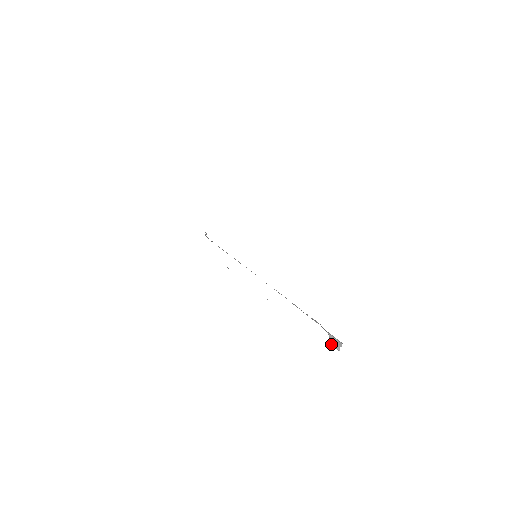
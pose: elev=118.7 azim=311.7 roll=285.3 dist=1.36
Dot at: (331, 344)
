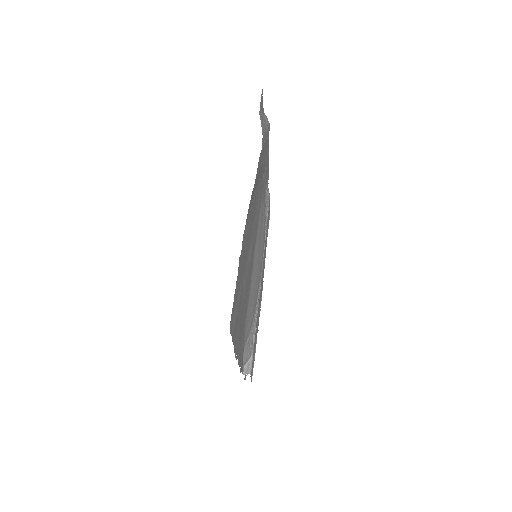
Dot at: (244, 365)
